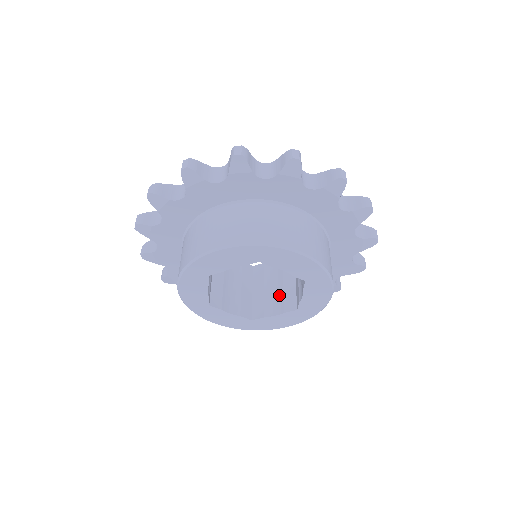
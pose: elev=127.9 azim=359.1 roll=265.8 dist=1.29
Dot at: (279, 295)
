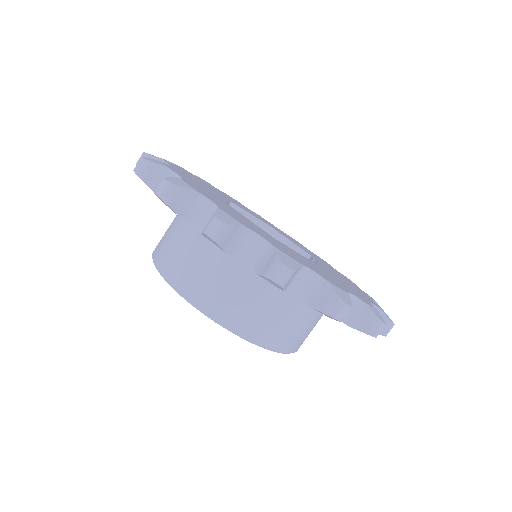
Dot at: occluded
